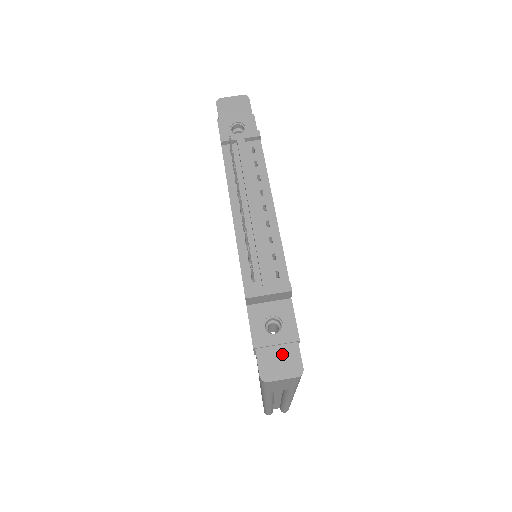
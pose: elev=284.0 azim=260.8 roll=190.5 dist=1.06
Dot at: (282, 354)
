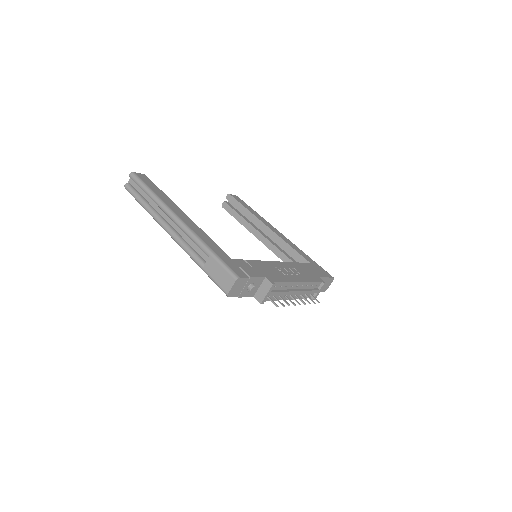
Dot at: (326, 284)
